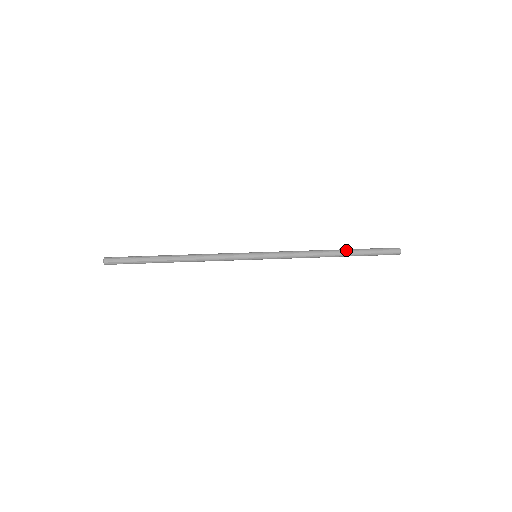
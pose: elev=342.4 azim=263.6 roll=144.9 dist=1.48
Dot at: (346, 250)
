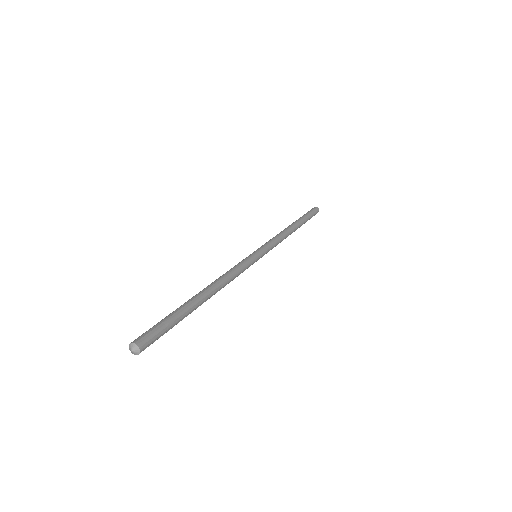
Dot at: (295, 221)
